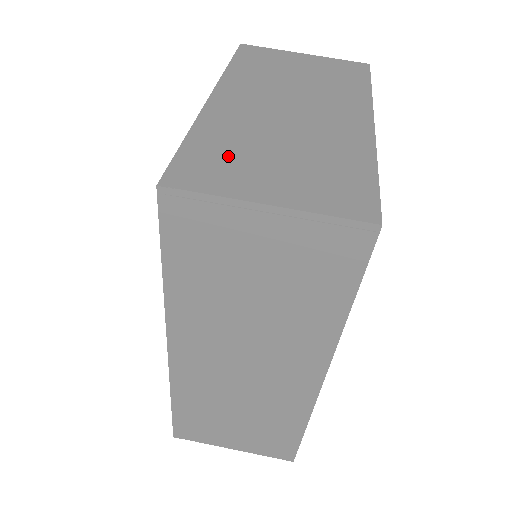
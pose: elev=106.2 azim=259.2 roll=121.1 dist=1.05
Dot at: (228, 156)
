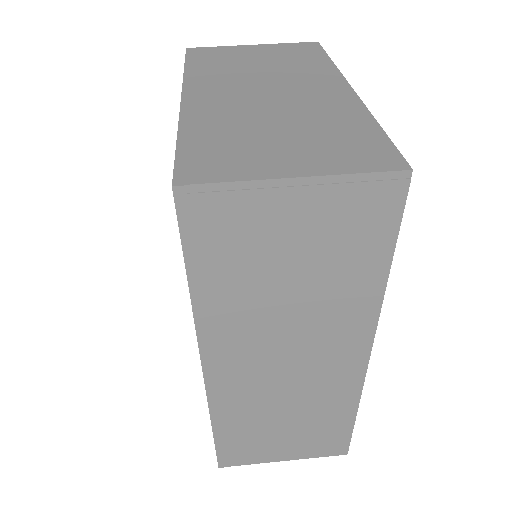
Dot at: (230, 144)
